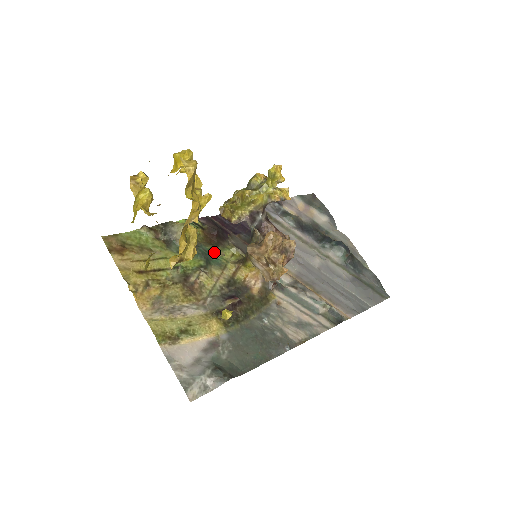
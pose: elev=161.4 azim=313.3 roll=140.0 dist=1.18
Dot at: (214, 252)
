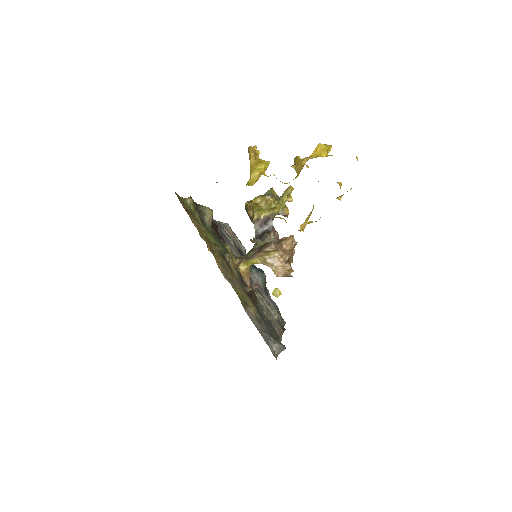
Dot at: (257, 239)
